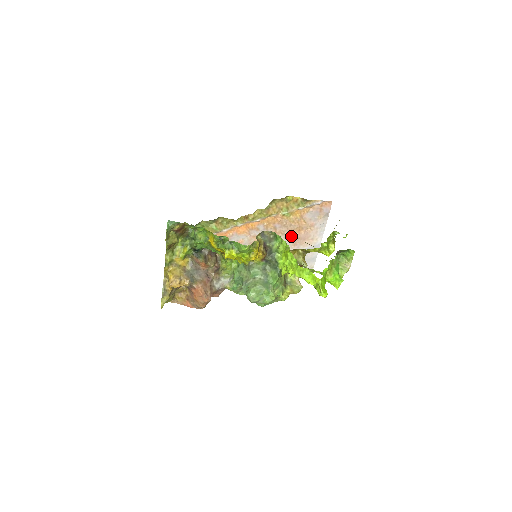
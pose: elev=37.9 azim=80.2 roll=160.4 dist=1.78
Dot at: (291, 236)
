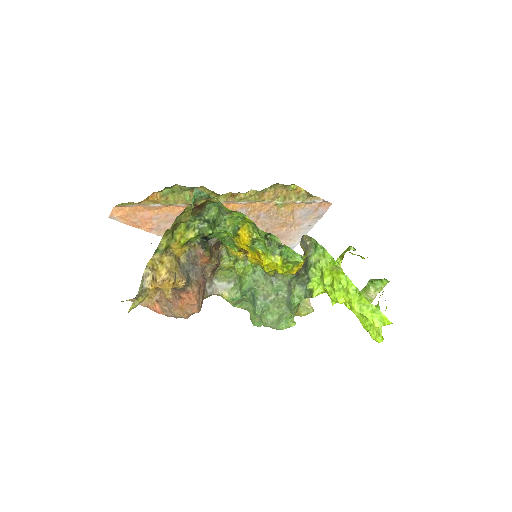
Dot at: (270, 231)
